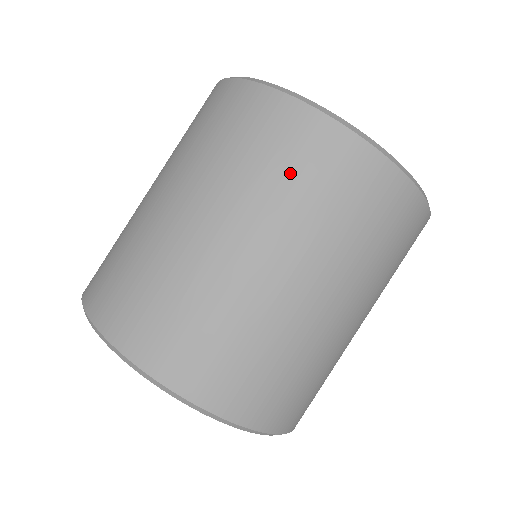
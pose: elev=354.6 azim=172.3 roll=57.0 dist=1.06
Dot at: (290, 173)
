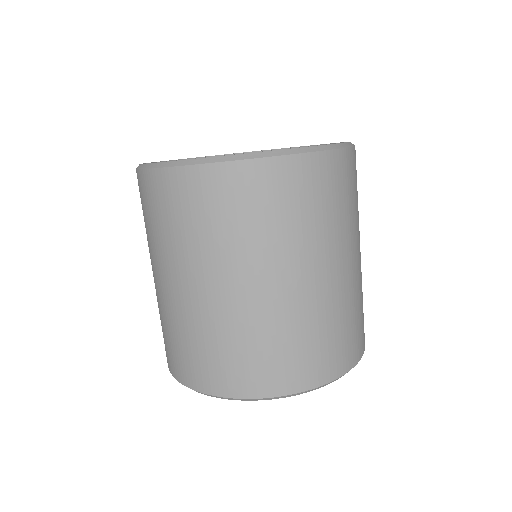
Dot at: (257, 216)
